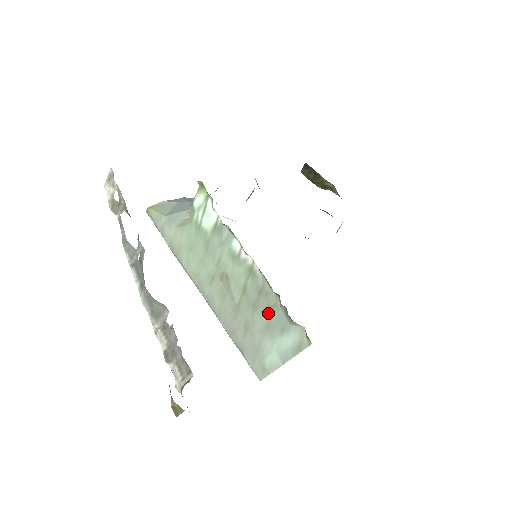
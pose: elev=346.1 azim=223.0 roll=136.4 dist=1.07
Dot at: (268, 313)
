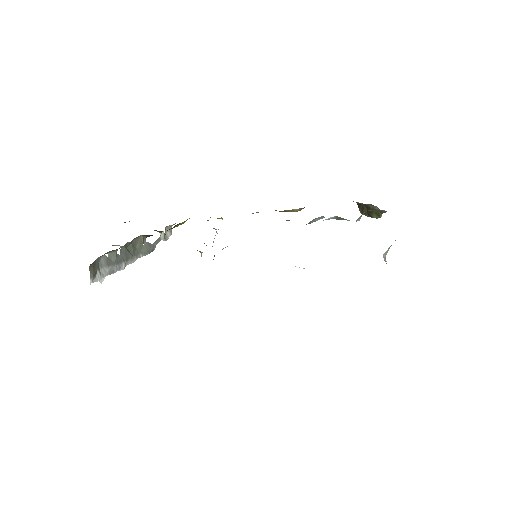
Dot at: occluded
